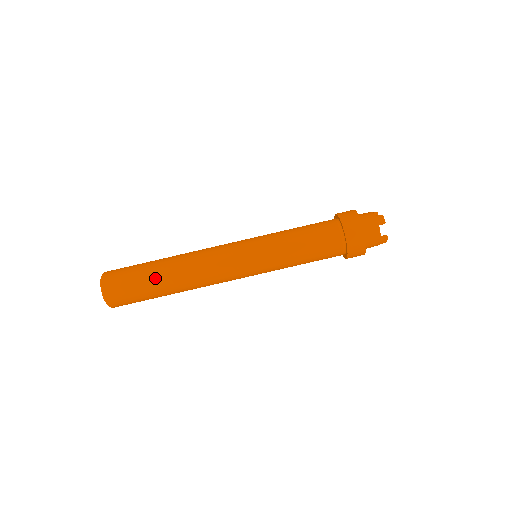
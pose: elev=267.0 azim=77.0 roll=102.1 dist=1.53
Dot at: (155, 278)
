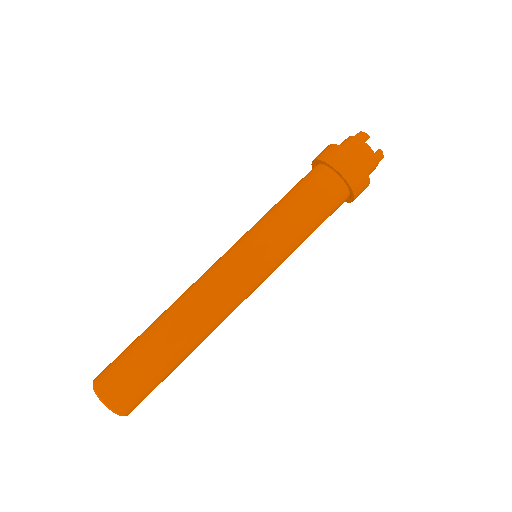
Dot at: (156, 346)
